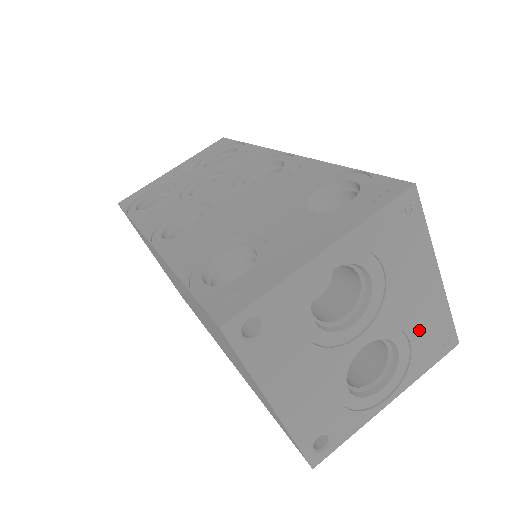
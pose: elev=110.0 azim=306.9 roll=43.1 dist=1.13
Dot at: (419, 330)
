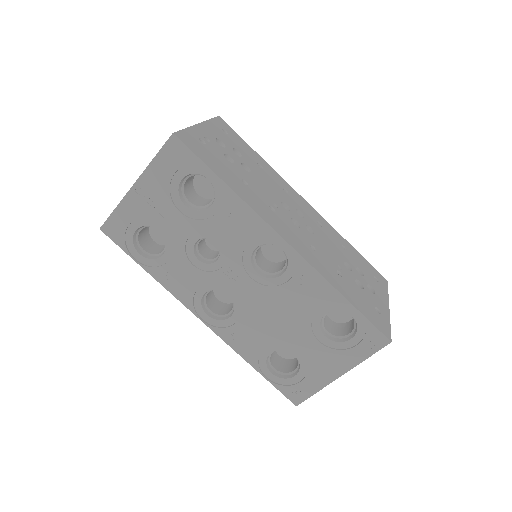
Dot at: occluded
